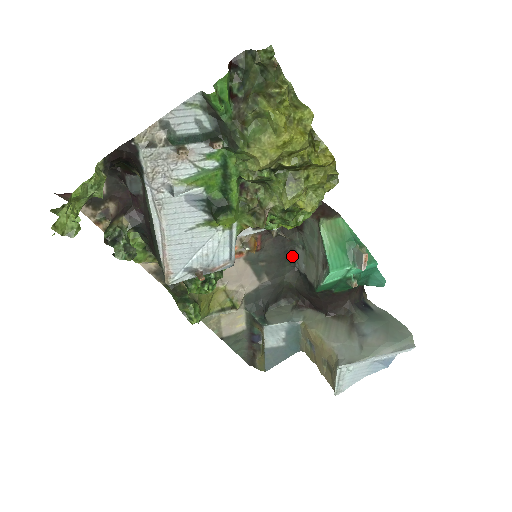
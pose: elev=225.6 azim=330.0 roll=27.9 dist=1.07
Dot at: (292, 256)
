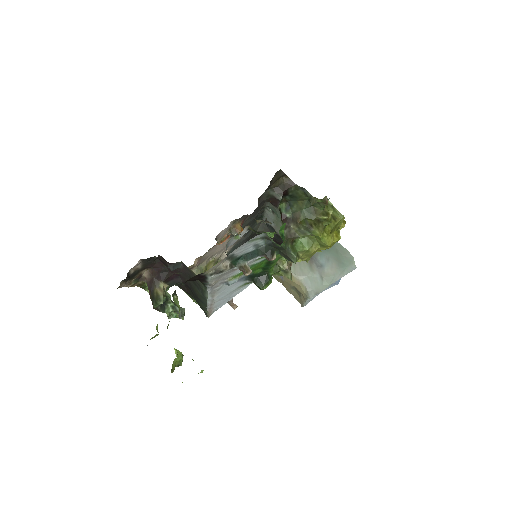
Dot at: (261, 215)
